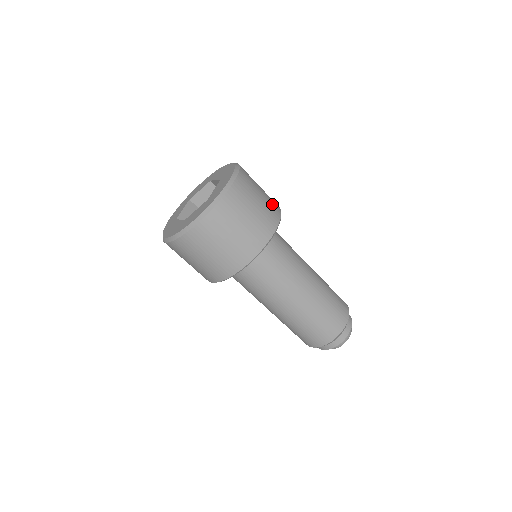
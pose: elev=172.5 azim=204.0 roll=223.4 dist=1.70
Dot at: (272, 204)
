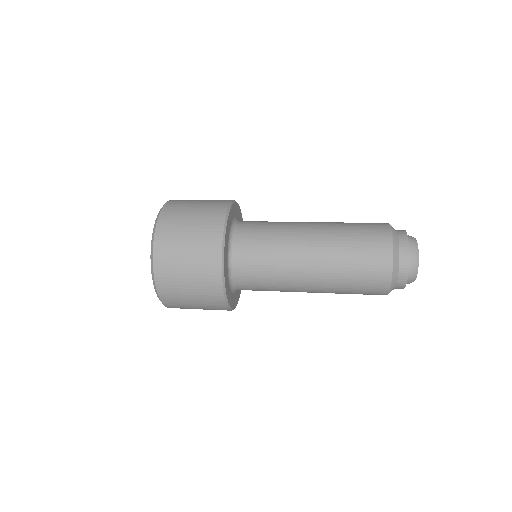
Dot at: (206, 251)
